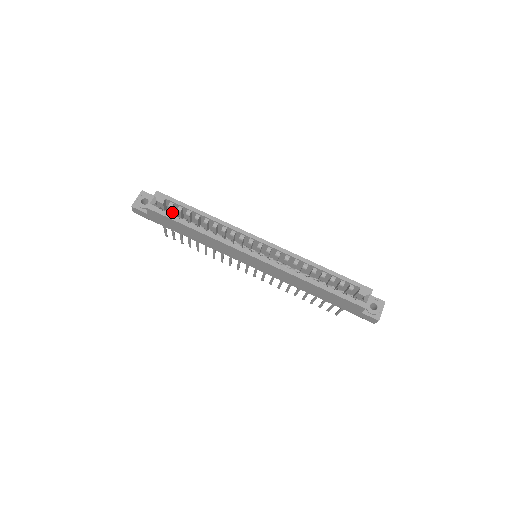
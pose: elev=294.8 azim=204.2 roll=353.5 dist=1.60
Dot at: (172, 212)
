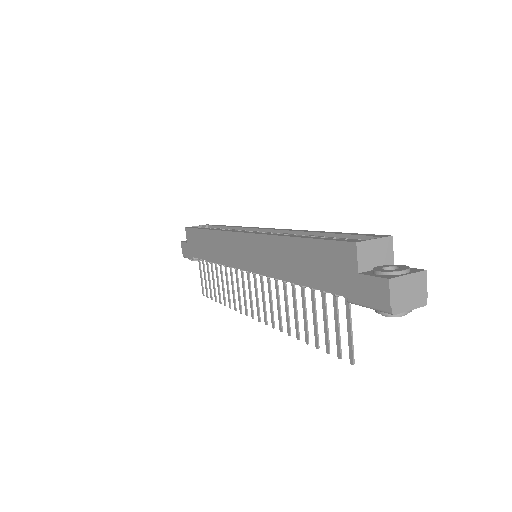
Dot at: occluded
